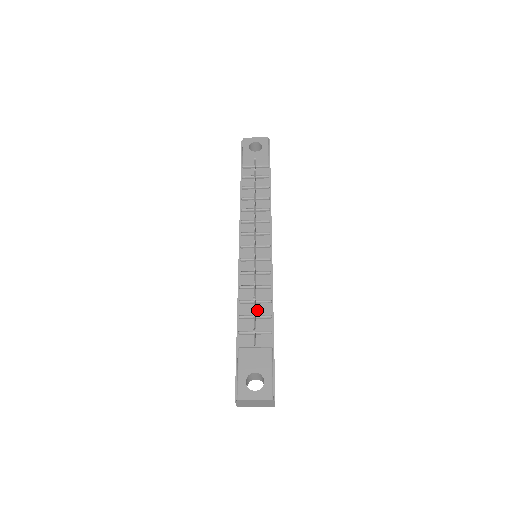
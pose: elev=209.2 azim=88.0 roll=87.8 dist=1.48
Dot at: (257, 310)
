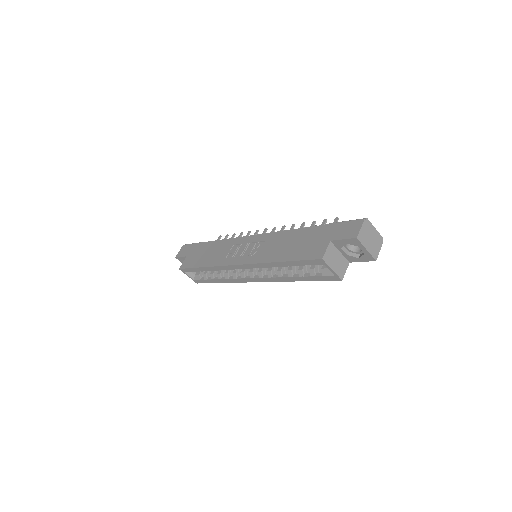
Dot at: occluded
